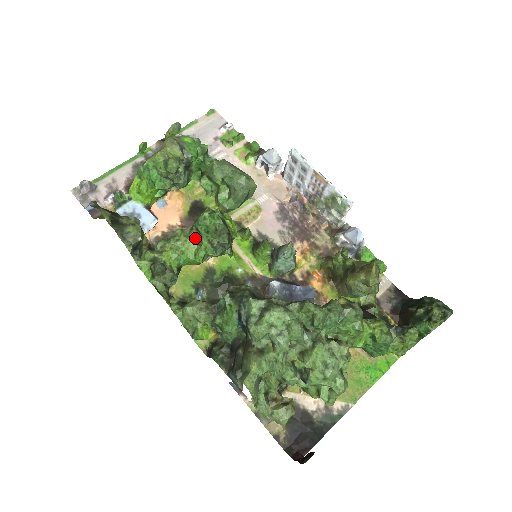
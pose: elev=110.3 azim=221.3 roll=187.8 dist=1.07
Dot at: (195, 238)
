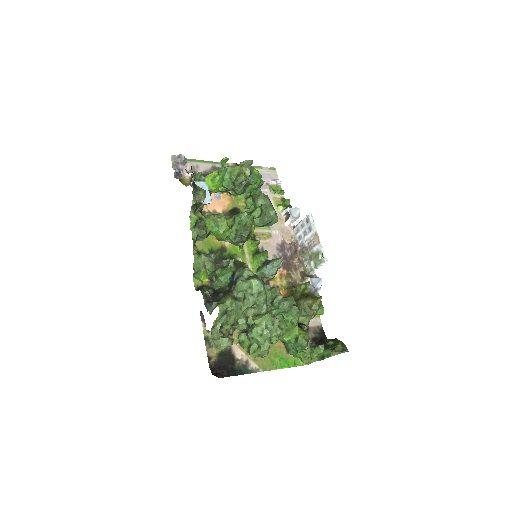
Dot at: (230, 223)
